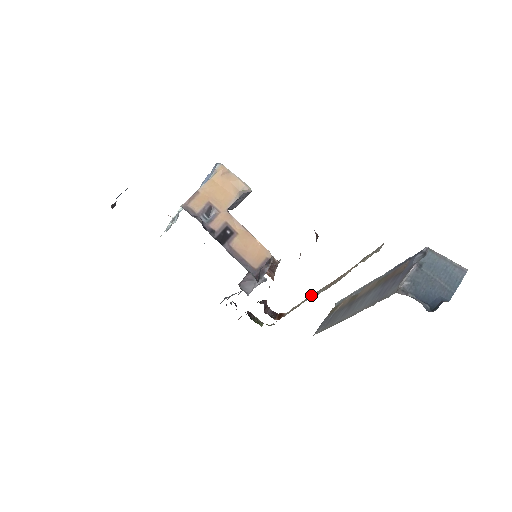
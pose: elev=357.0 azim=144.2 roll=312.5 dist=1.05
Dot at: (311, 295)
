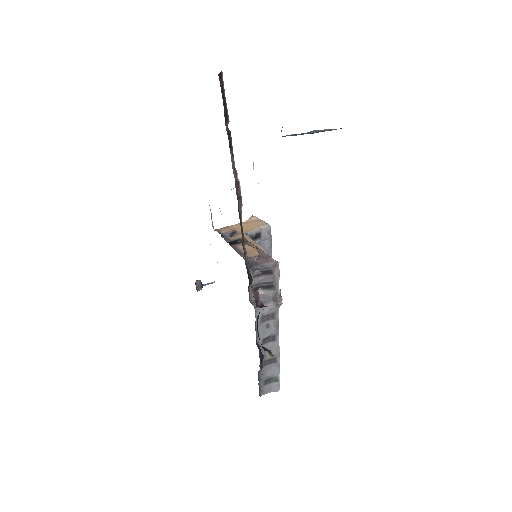
Dot at: occluded
